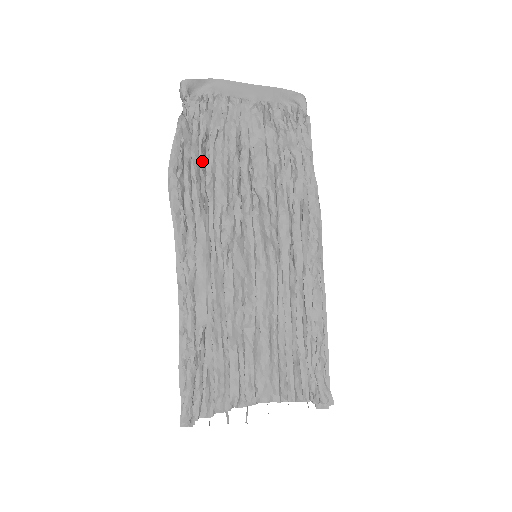
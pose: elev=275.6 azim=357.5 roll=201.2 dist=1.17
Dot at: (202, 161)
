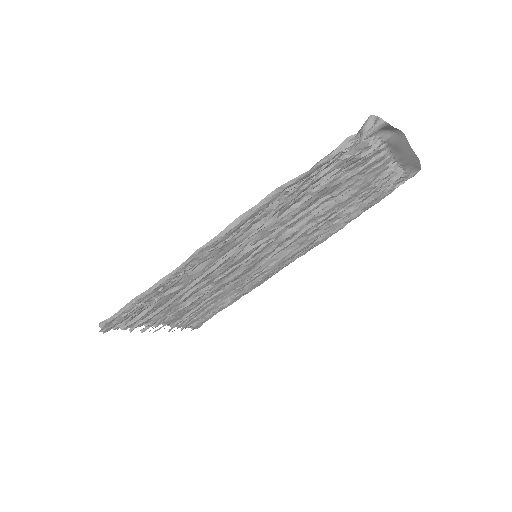
Dot at: (309, 190)
